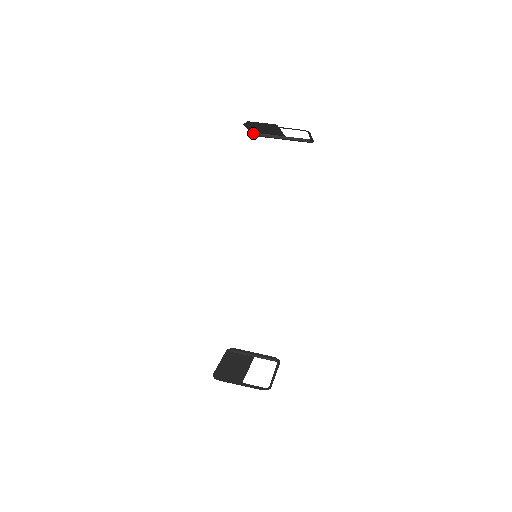
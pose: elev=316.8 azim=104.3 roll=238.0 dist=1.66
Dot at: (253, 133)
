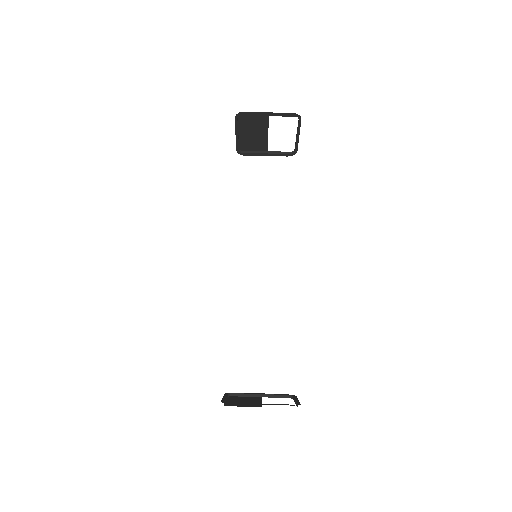
Dot at: (237, 146)
